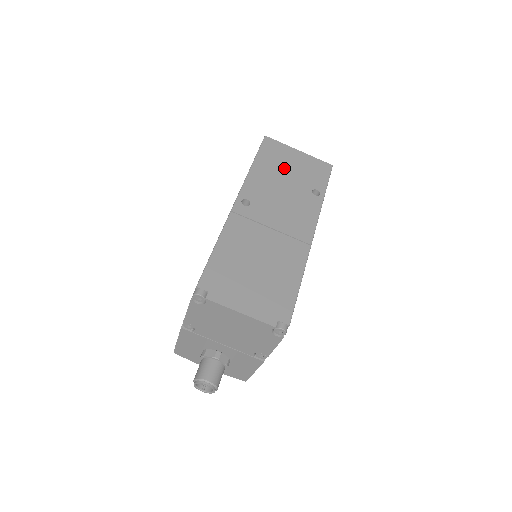
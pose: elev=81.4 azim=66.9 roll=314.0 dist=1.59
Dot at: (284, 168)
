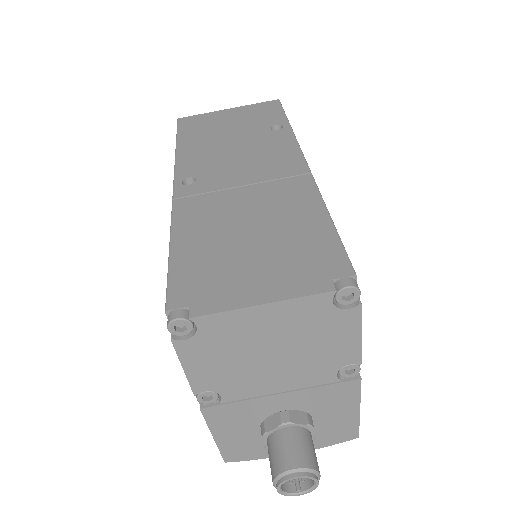
Dot at: (220, 130)
